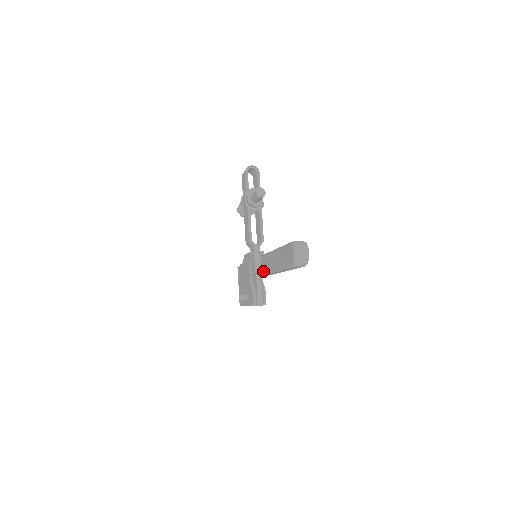
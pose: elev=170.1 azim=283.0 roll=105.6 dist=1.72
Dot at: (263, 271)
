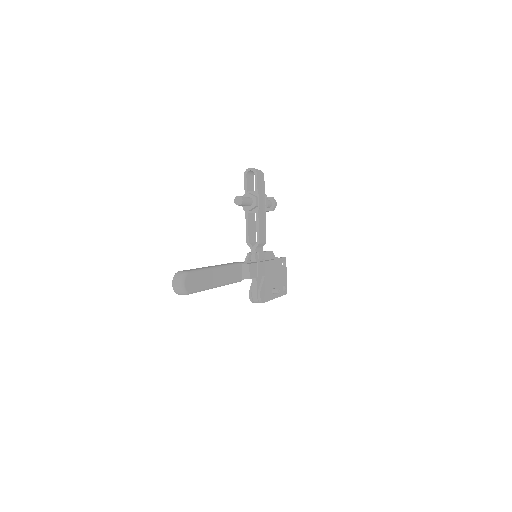
Dot at: occluded
